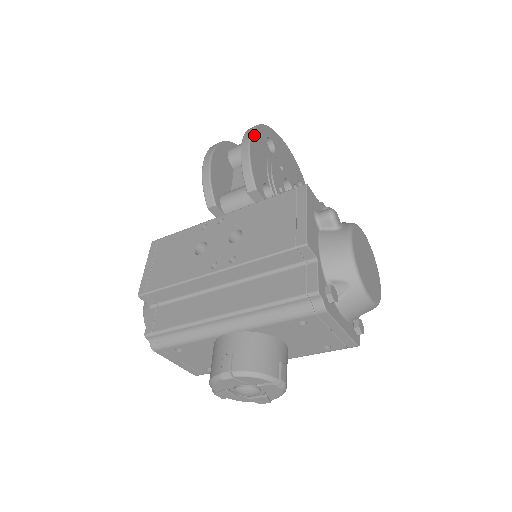
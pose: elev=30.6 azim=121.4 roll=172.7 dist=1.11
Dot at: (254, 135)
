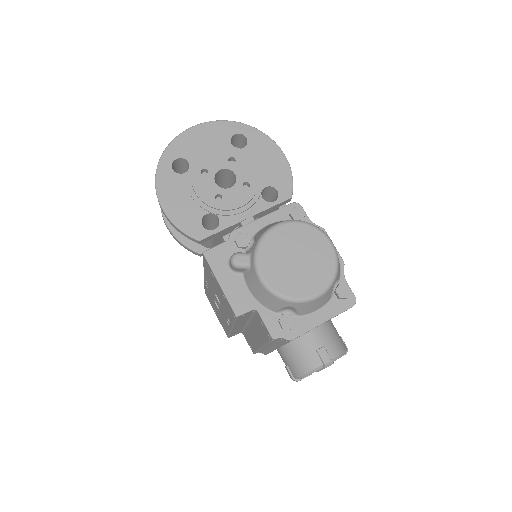
Dot at: (160, 193)
